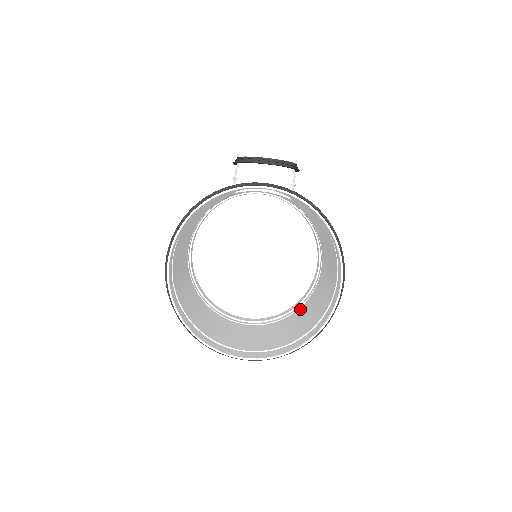
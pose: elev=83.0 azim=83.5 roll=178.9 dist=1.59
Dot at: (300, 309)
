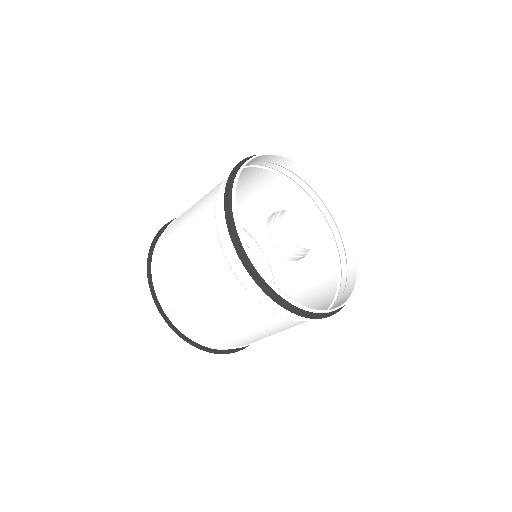
Dot at: (226, 343)
